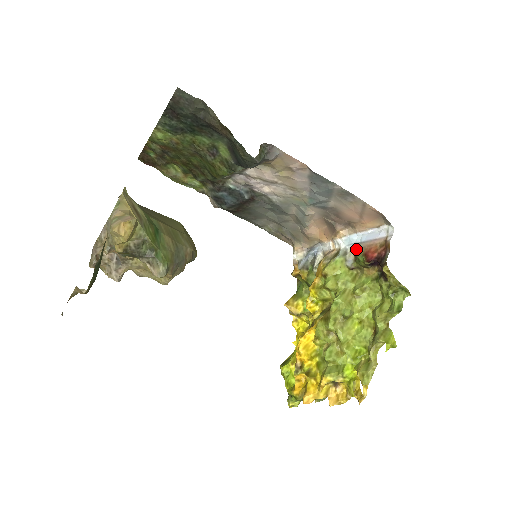
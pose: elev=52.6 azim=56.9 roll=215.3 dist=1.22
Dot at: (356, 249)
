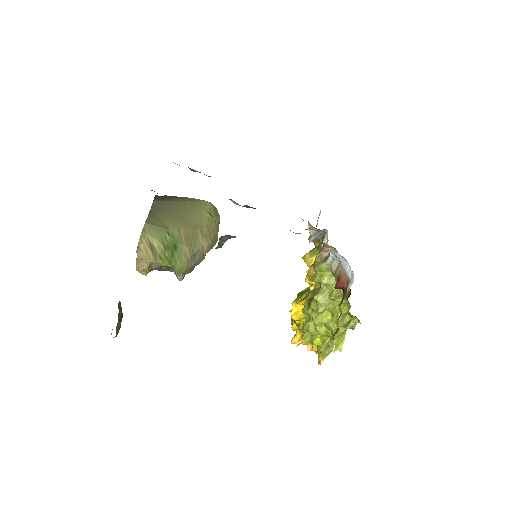
Dot at: (339, 264)
